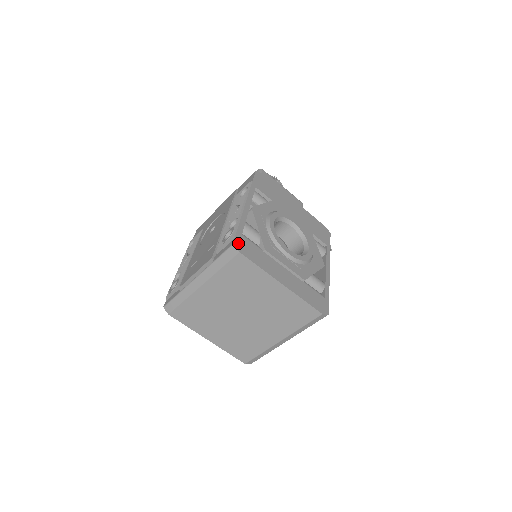
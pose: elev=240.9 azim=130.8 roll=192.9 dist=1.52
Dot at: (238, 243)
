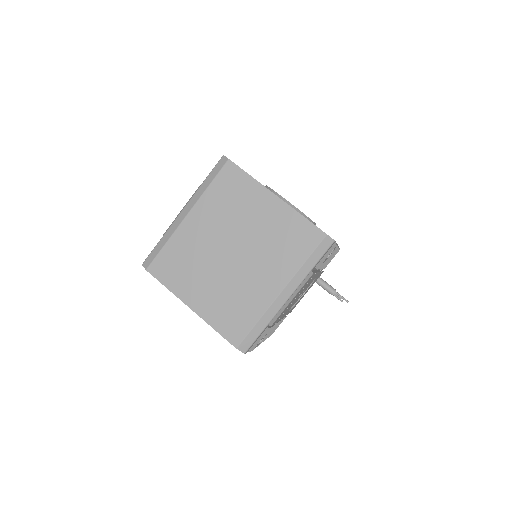
Dot at: occluded
